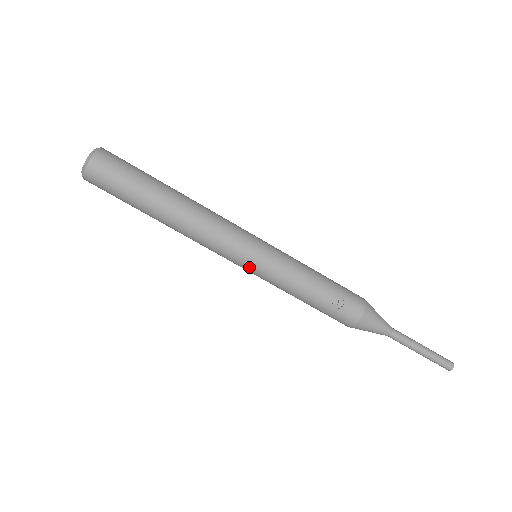
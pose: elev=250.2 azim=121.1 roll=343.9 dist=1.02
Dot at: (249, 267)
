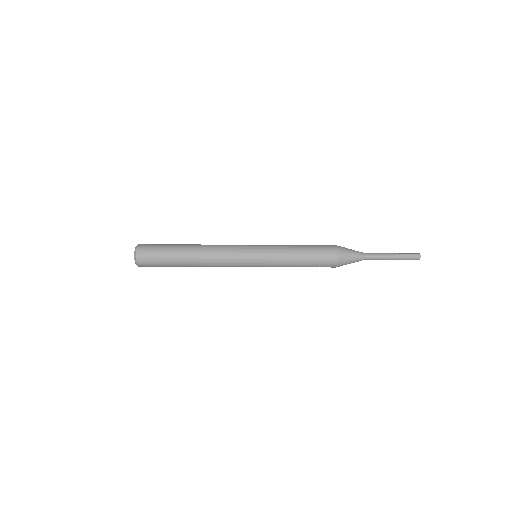
Dot at: occluded
